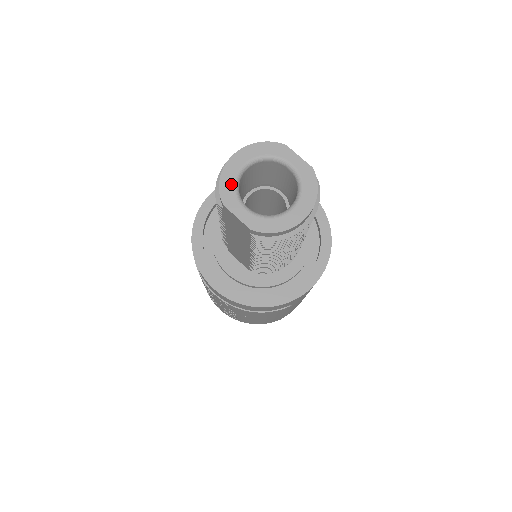
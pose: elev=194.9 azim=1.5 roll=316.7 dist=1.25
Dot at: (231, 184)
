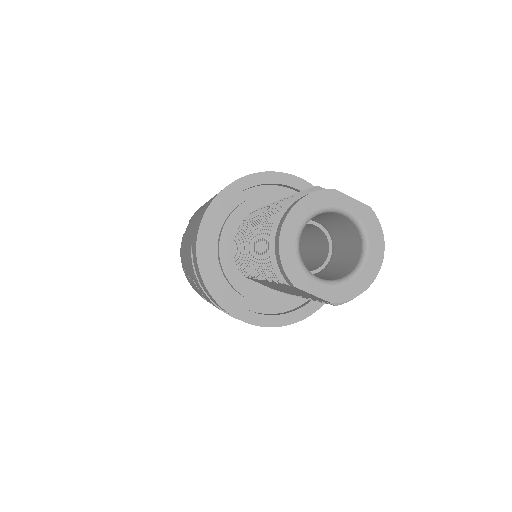
Dot at: (294, 259)
